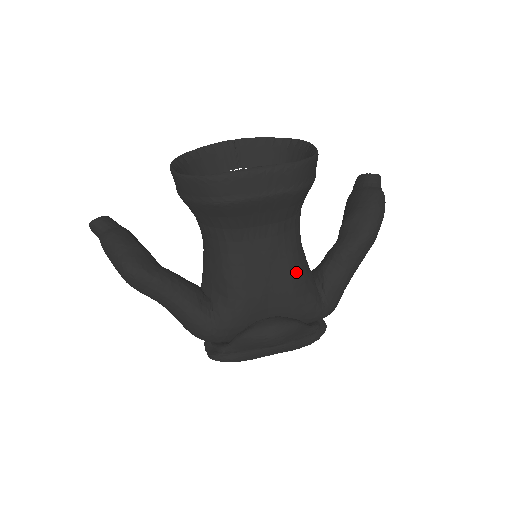
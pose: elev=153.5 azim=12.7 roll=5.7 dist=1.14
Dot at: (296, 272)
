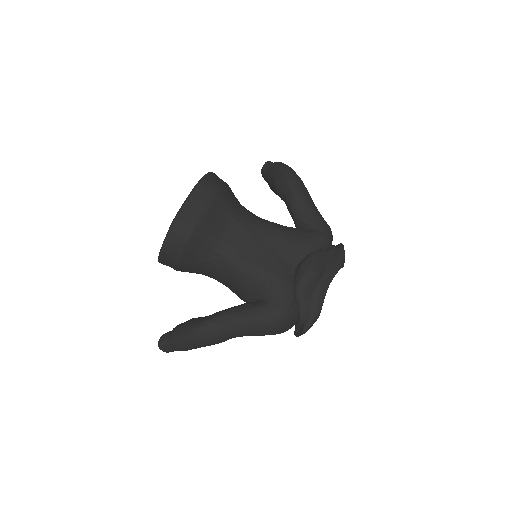
Dot at: (277, 230)
